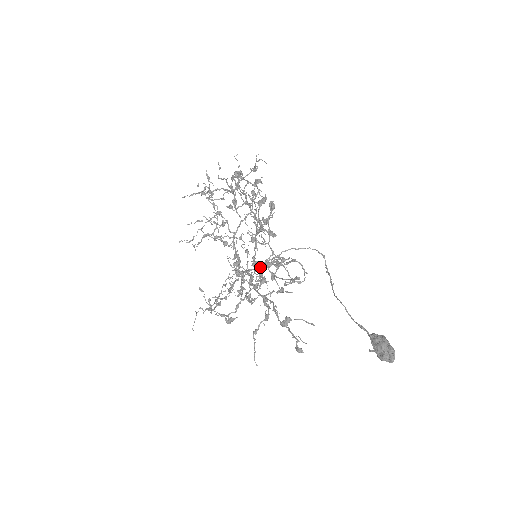
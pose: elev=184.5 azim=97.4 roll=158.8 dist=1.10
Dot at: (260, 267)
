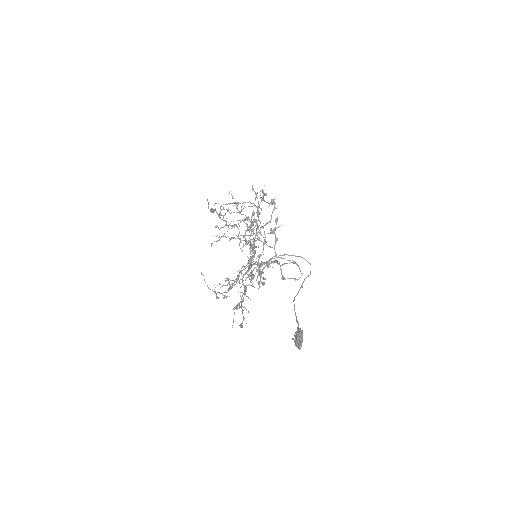
Dot at: occluded
